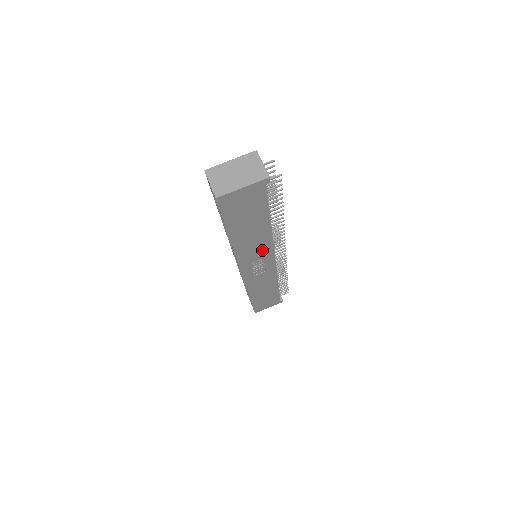
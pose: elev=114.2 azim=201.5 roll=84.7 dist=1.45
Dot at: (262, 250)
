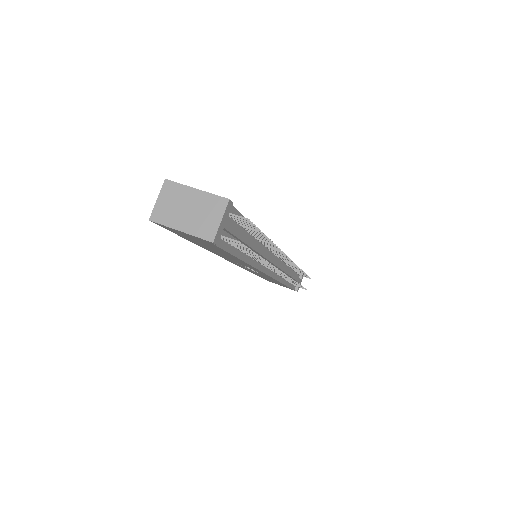
Dot at: occluded
